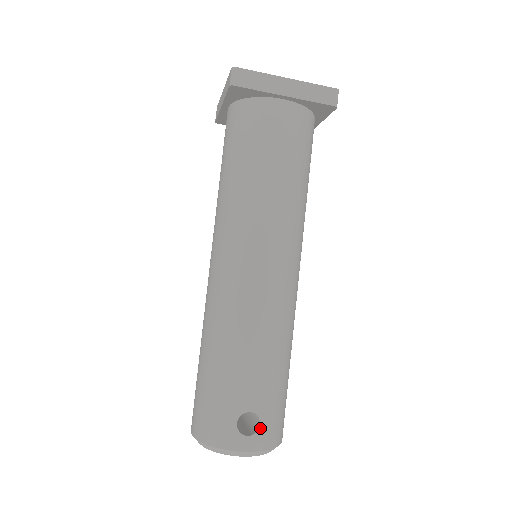
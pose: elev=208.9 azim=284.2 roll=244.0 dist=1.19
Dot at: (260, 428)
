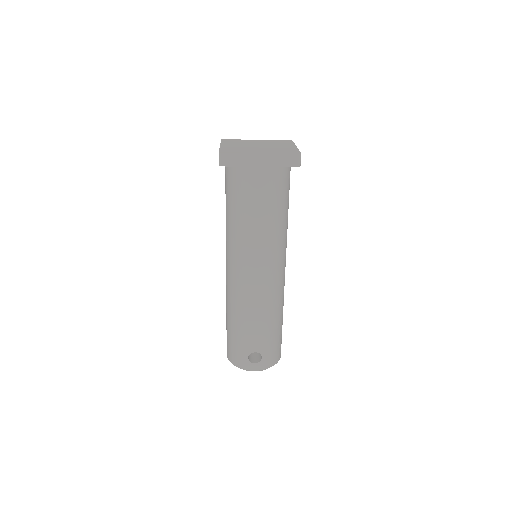
Dot at: (262, 359)
